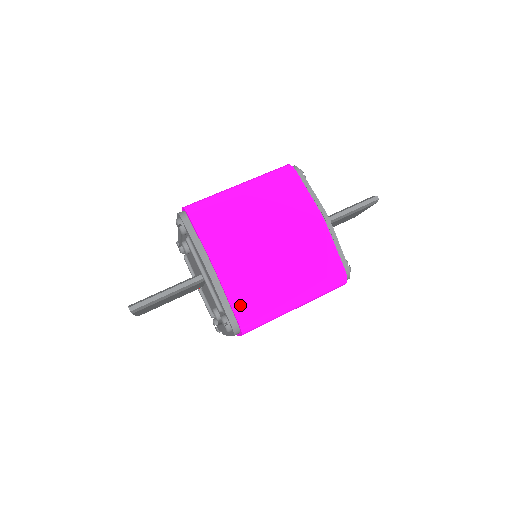
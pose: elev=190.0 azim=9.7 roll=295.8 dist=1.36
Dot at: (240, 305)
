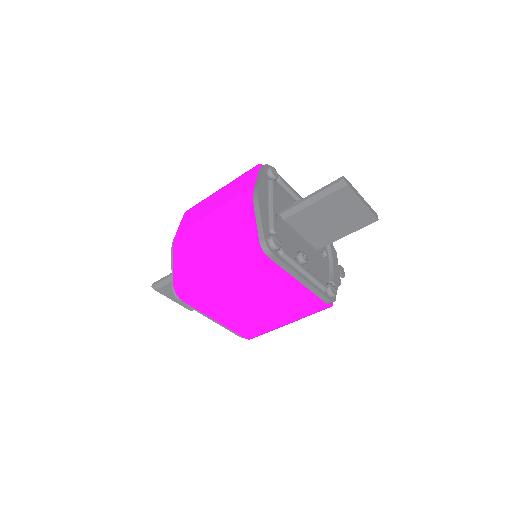
Dot at: (178, 271)
